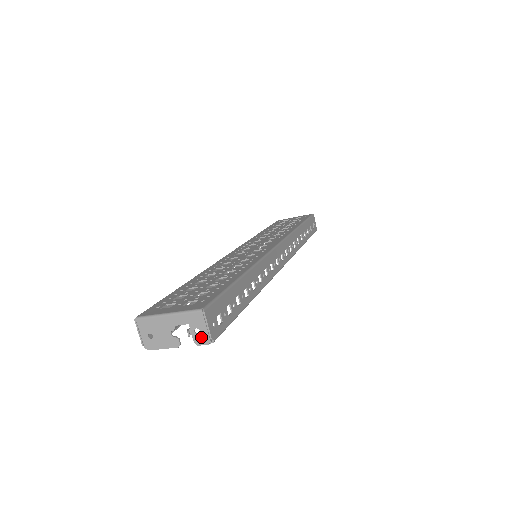
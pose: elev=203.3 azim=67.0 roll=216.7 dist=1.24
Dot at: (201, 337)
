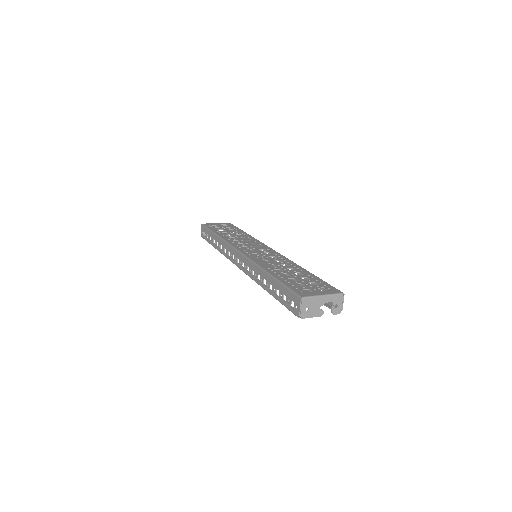
Dot at: (337, 310)
